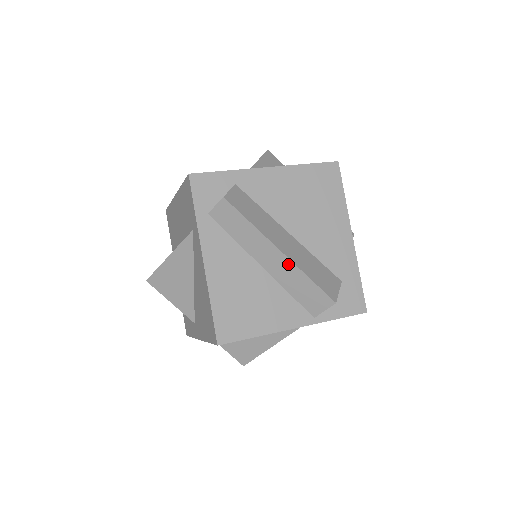
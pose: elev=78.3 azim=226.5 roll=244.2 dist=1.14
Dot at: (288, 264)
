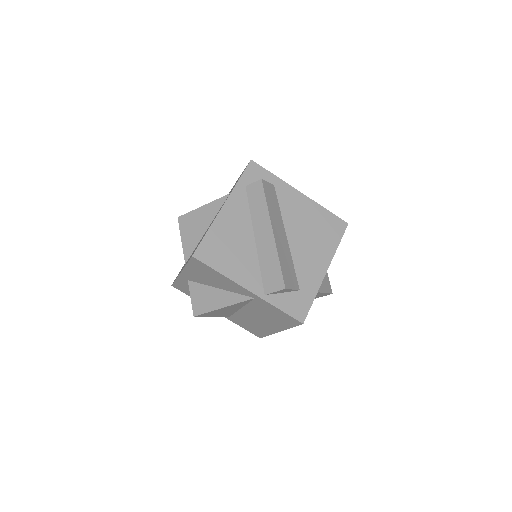
Dot at: (272, 243)
